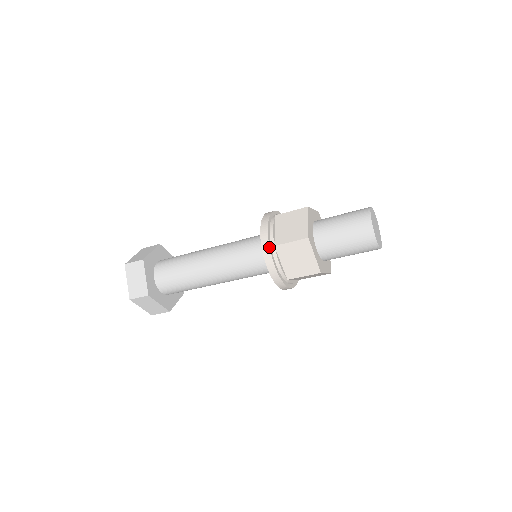
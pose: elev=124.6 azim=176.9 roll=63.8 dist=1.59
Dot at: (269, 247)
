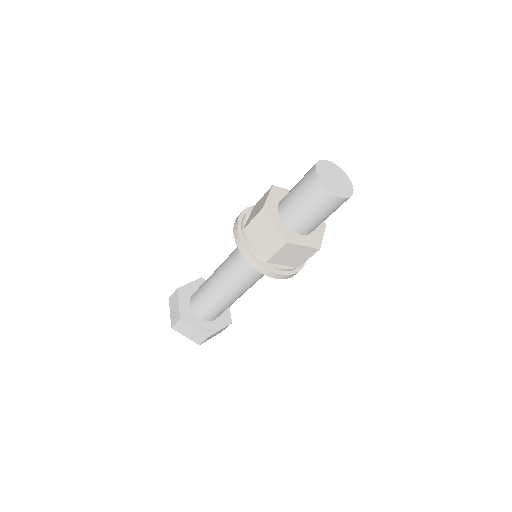
Dot at: (263, 267)
